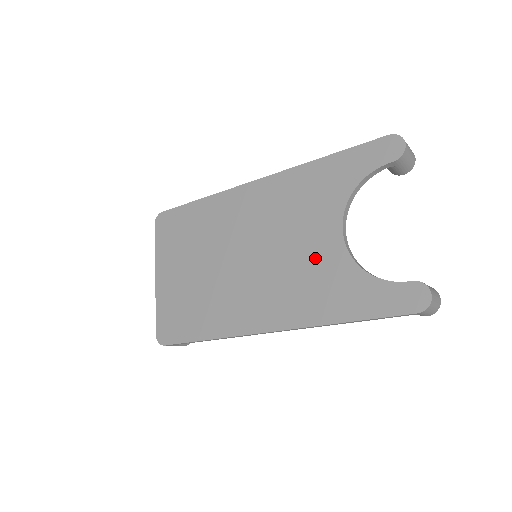
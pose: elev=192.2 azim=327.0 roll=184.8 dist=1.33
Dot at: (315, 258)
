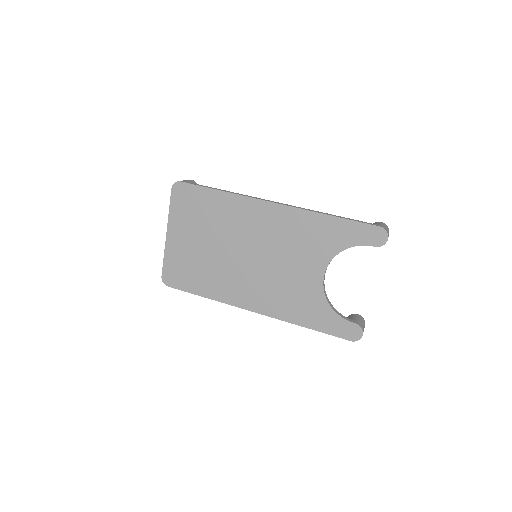
Dot at: (300, 282)
